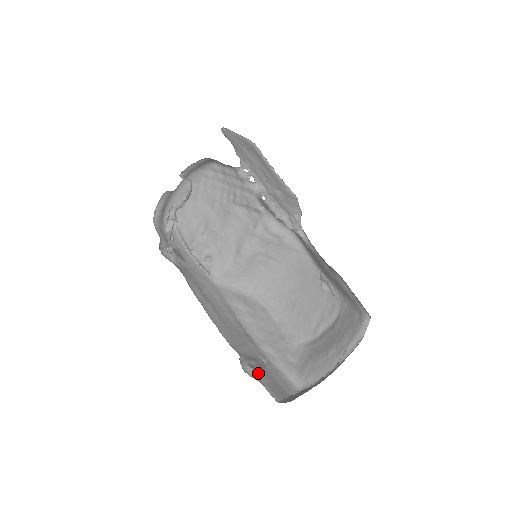
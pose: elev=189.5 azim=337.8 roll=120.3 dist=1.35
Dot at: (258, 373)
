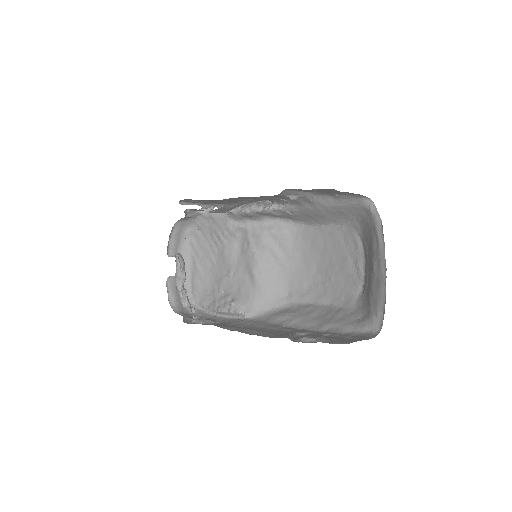
Dot at: (317, 339)
